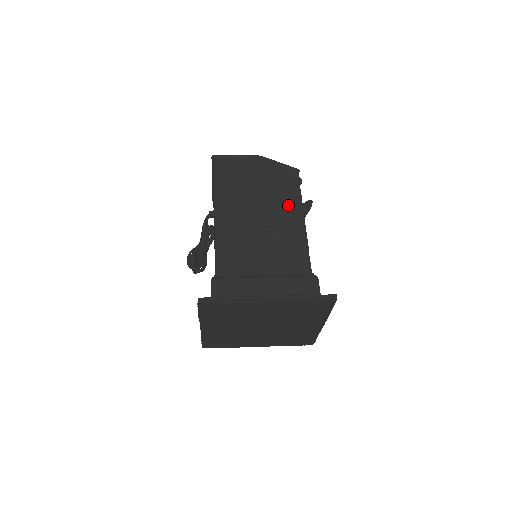
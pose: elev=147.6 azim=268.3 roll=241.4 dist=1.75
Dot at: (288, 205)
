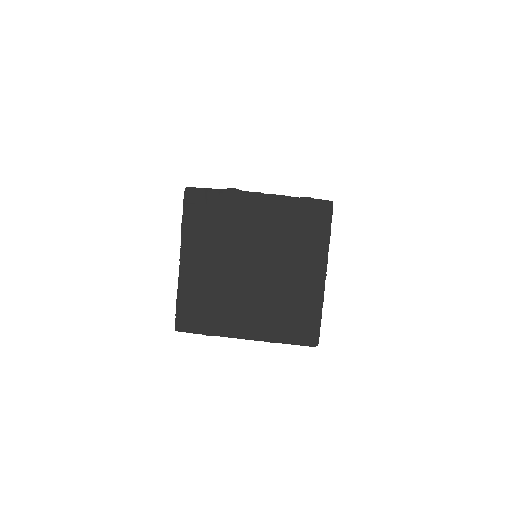
Dot at: occluded
